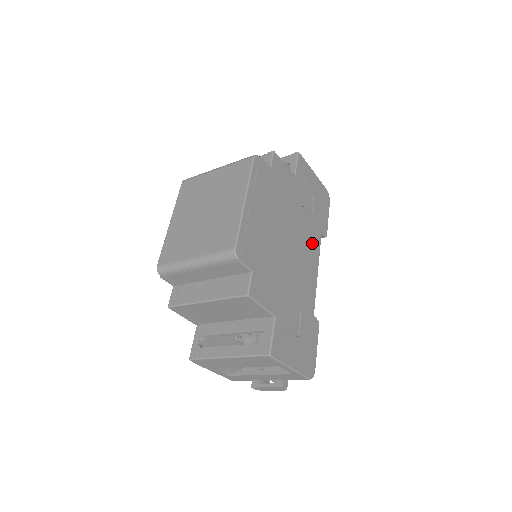
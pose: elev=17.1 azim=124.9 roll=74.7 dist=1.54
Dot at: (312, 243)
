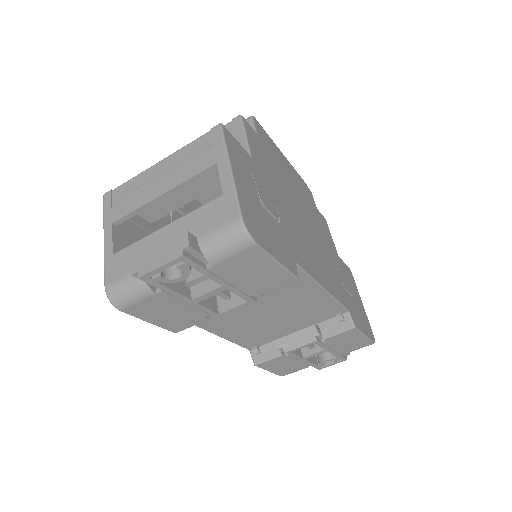
Dot at: (332, 281)
